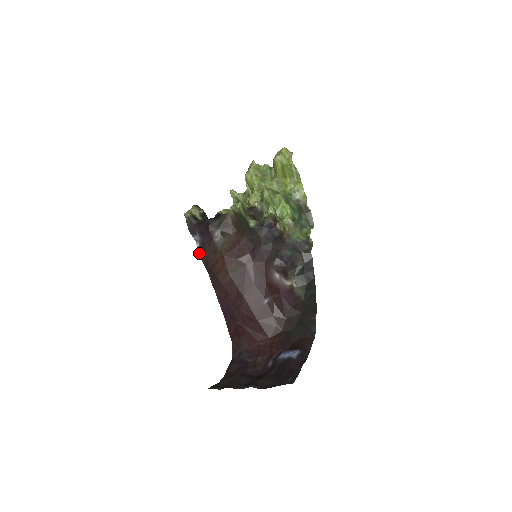
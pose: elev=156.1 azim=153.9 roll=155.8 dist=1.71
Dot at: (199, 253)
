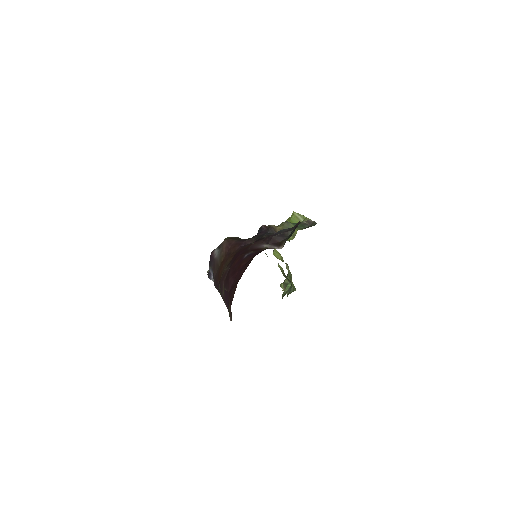
Dot at: (214, 285)
